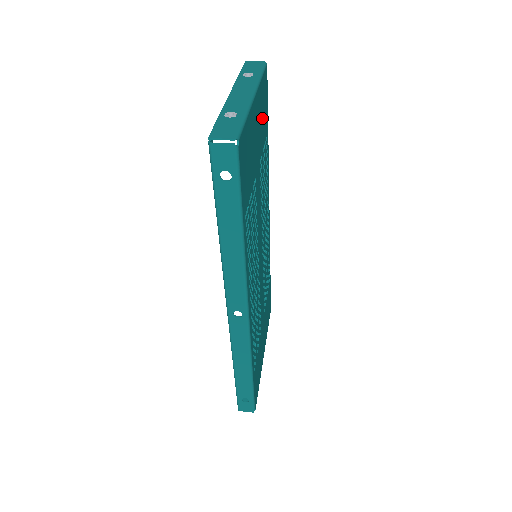
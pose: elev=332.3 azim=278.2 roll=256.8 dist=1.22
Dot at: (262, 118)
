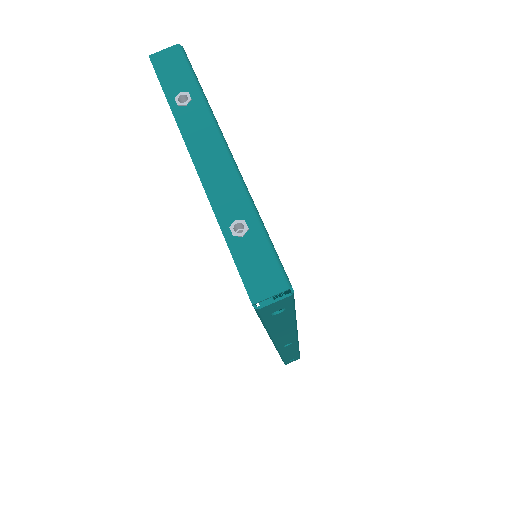
Dot at: occluded
